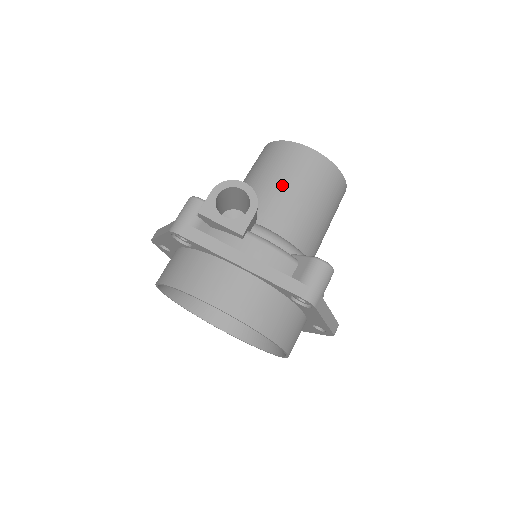
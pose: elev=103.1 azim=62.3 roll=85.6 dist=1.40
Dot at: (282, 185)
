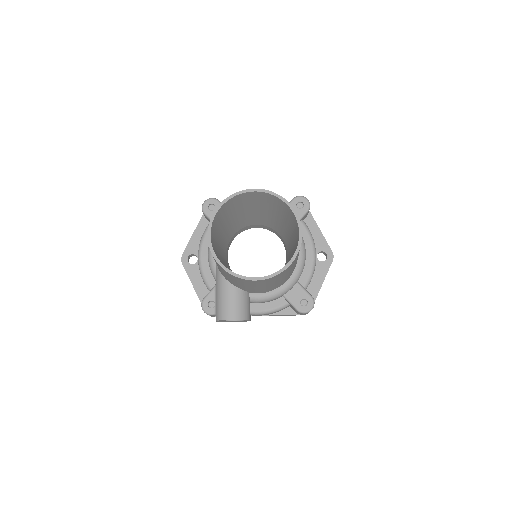
Dot at: occluded
